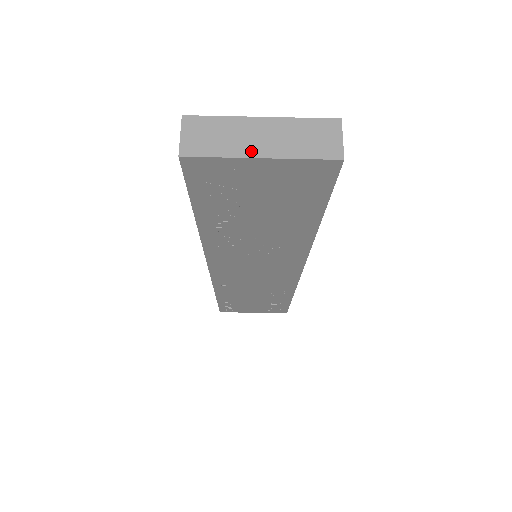
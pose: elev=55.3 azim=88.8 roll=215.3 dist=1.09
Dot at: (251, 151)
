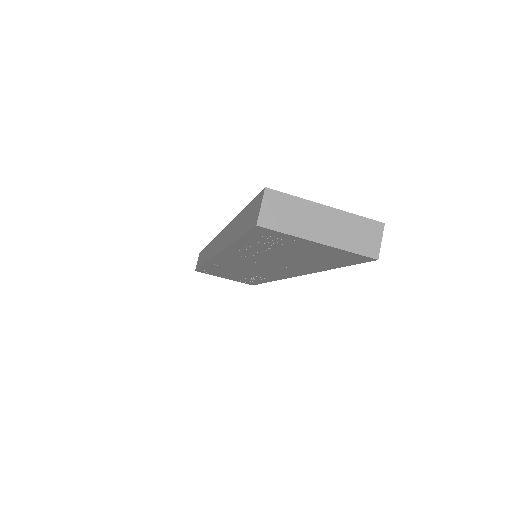
Dot at: (313, 235)
